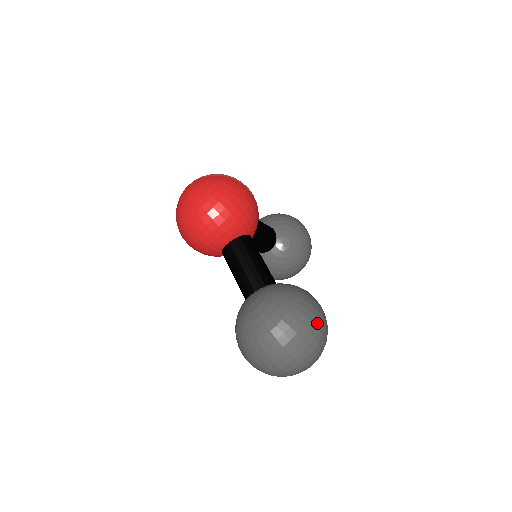
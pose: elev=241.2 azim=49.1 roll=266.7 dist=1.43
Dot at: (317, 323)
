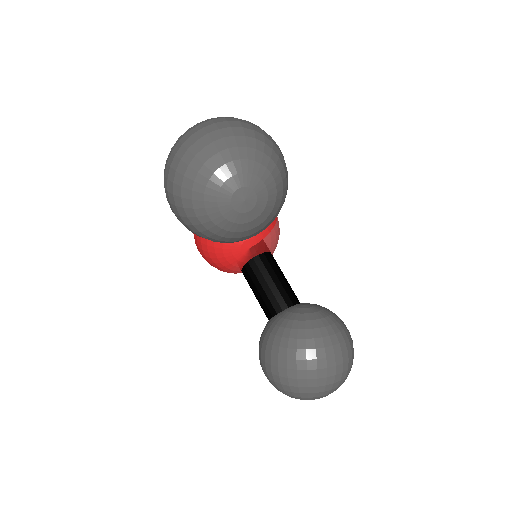
Dot at: (264, 131)
